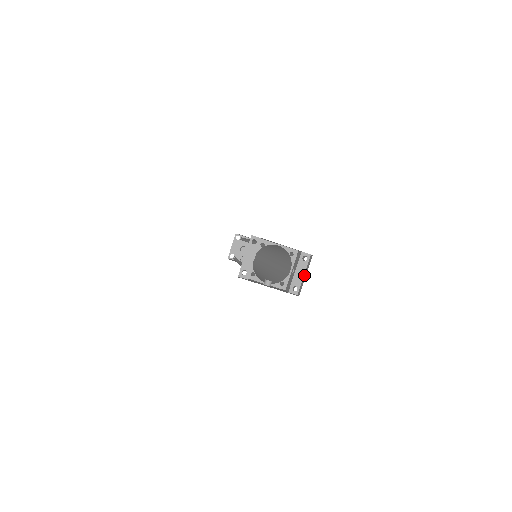
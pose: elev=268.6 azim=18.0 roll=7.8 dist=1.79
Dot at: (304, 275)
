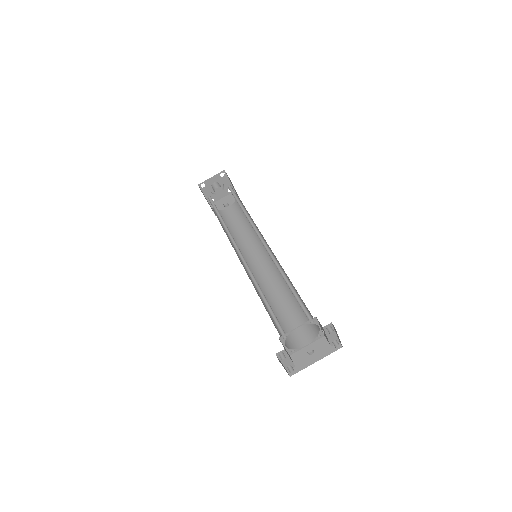
Dot at: (336, 334)
